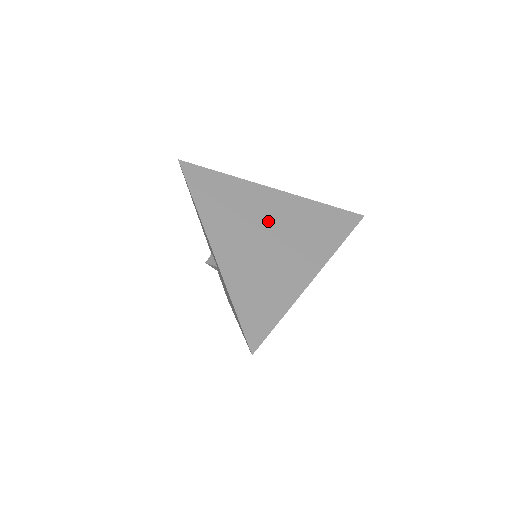
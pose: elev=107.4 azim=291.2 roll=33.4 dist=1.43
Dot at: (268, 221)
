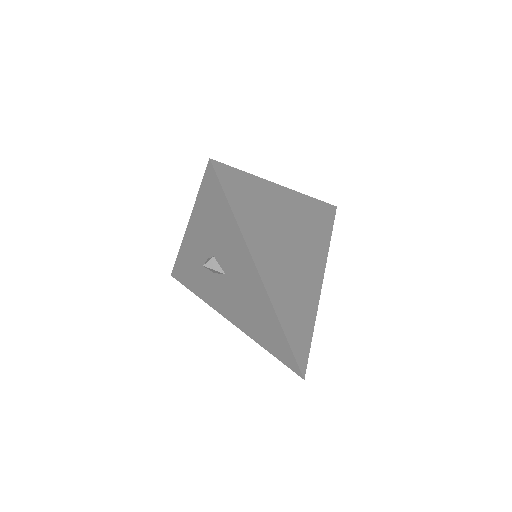
Dot at: (288, 229)
